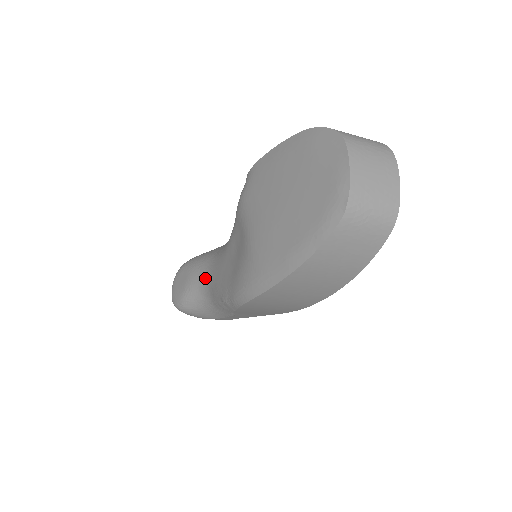
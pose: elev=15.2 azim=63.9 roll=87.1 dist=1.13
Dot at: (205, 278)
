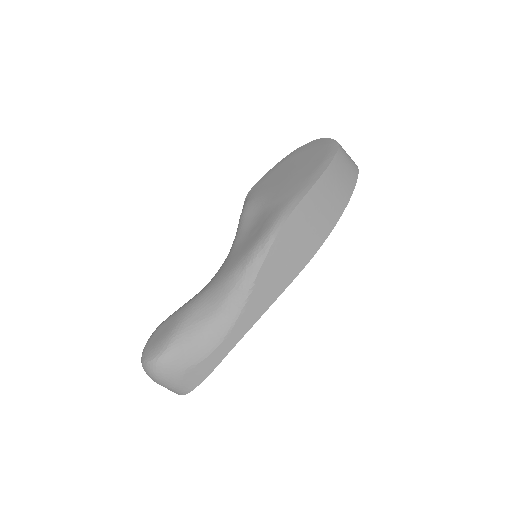
Dot at: (205, 295)
